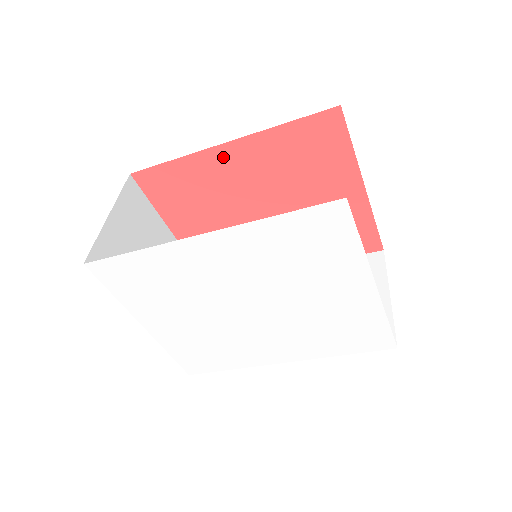
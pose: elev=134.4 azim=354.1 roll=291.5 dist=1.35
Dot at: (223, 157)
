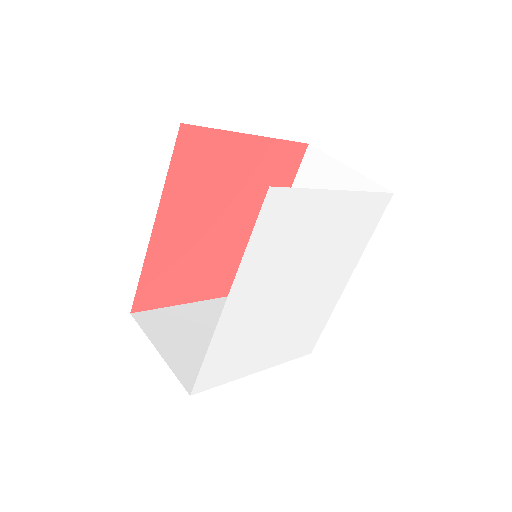
Dot at: (162, 236)
